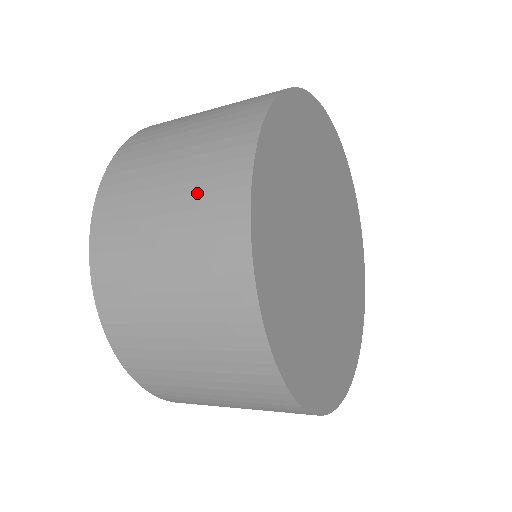
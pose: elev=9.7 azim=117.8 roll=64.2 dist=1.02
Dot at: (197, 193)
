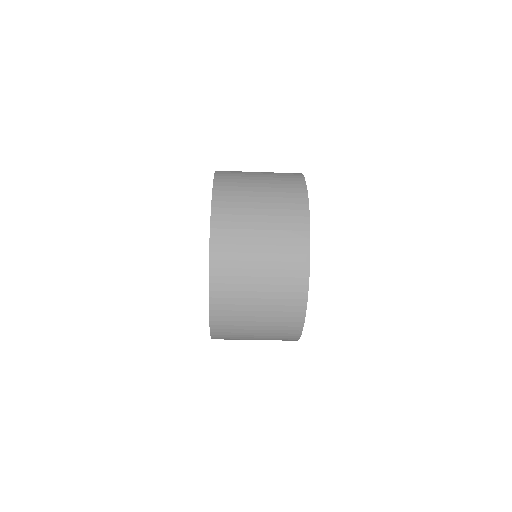
Dot at: (280, 209)
